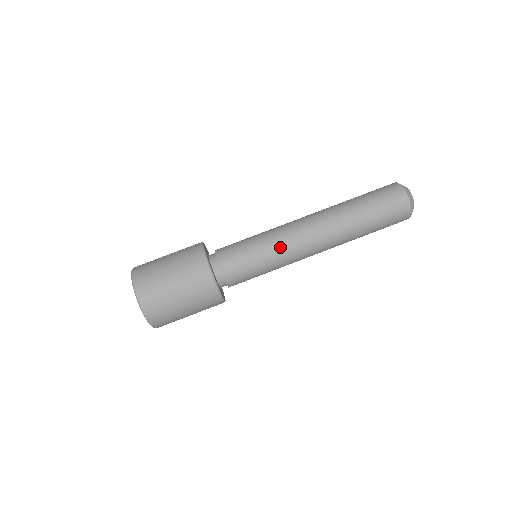
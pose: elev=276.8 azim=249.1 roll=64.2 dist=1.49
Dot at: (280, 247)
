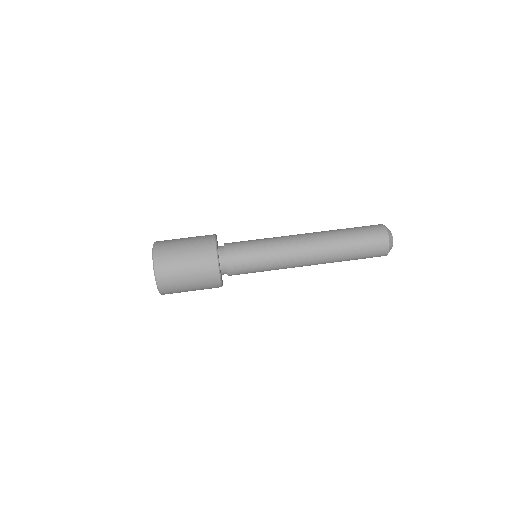
Dot at: (275, 240)
